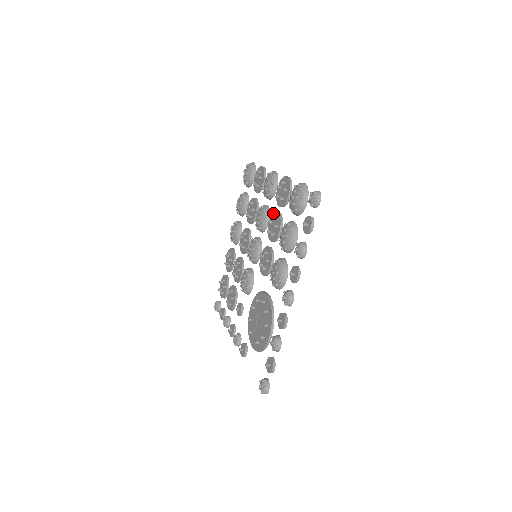
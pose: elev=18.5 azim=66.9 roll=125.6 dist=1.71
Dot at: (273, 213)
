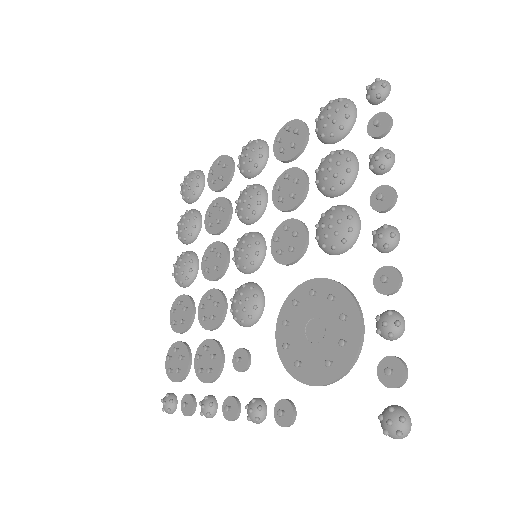
Dot at: (278, 177)
